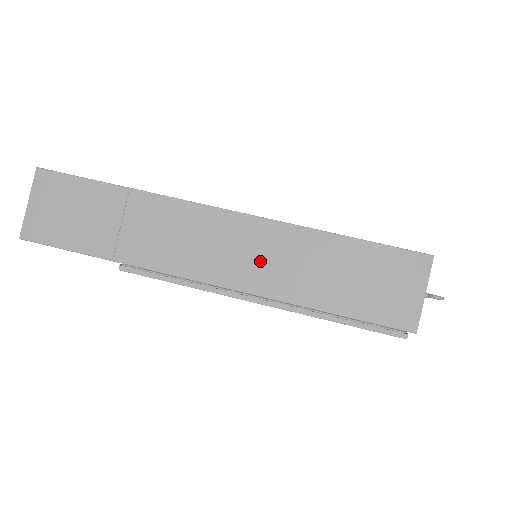
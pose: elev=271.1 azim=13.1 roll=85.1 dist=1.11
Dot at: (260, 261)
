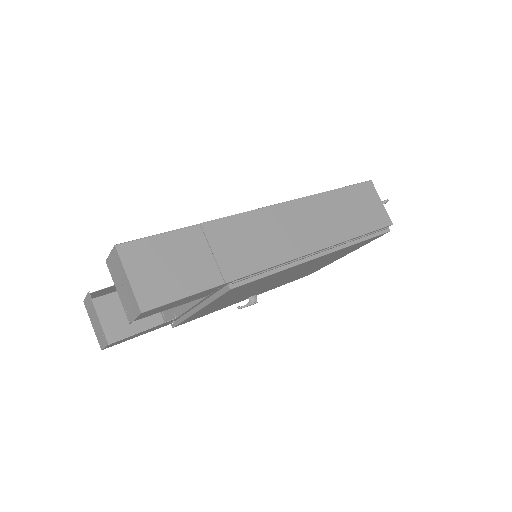
Dot at: (307, 228)
